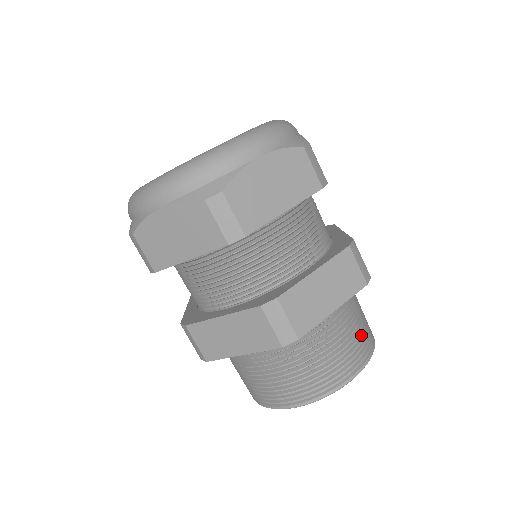
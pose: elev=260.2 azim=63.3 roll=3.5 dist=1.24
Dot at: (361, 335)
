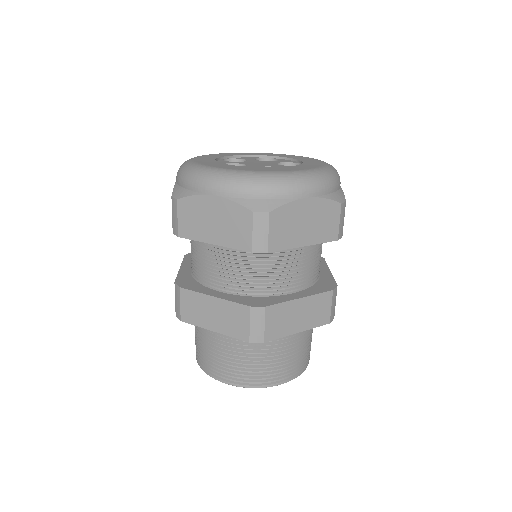
Dot at: (304, 354)
